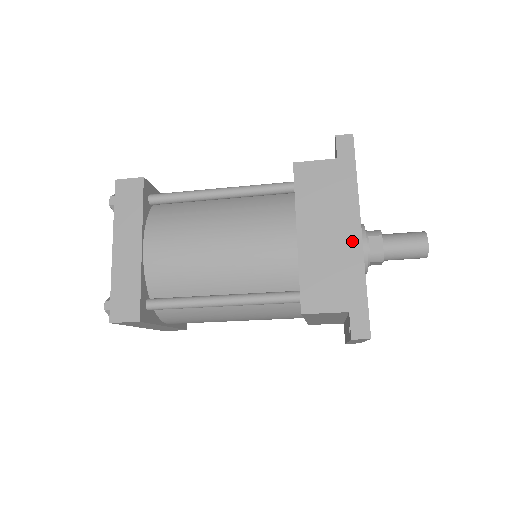
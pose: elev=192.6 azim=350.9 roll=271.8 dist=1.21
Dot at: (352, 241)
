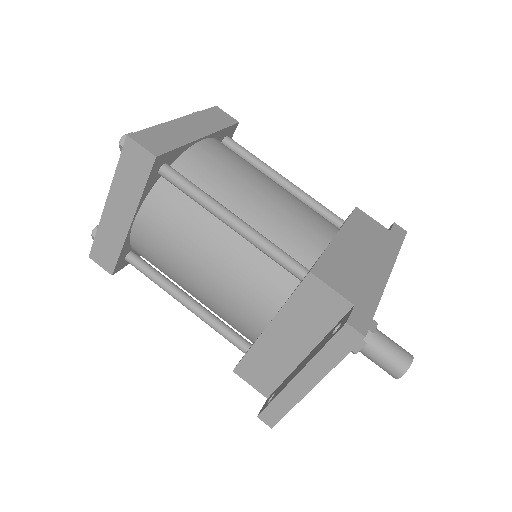
Dot at: (380, 272)
